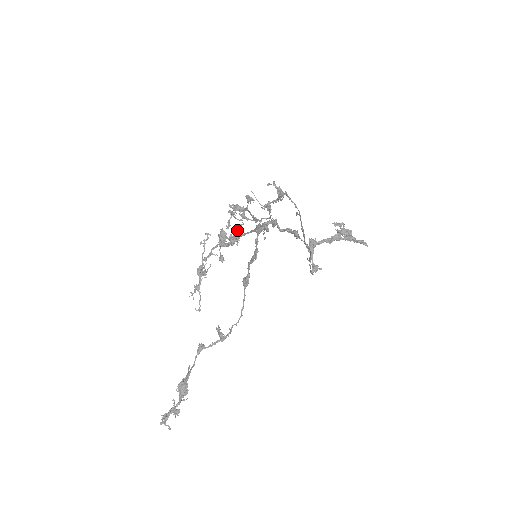
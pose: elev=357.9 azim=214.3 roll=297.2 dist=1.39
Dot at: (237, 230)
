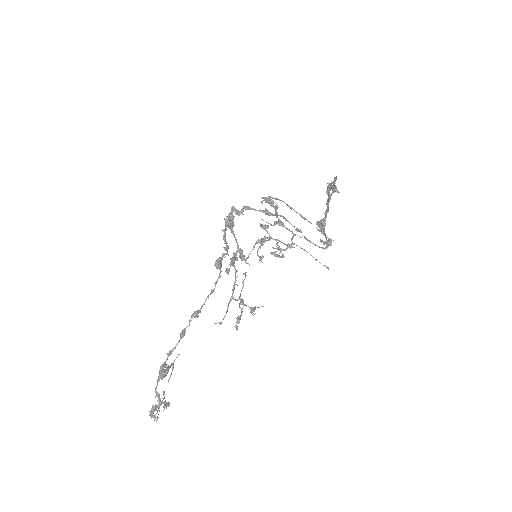
Dot at: (251, 251)
